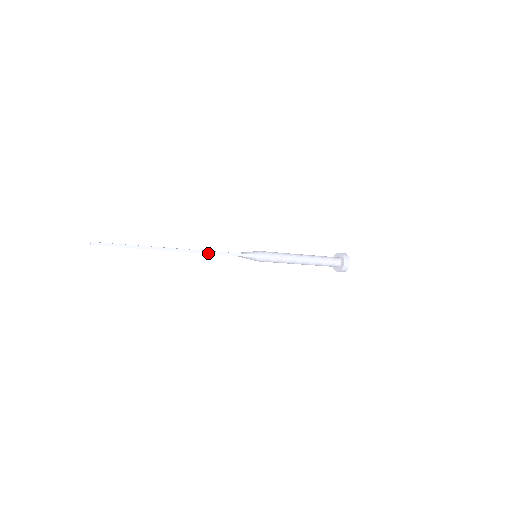
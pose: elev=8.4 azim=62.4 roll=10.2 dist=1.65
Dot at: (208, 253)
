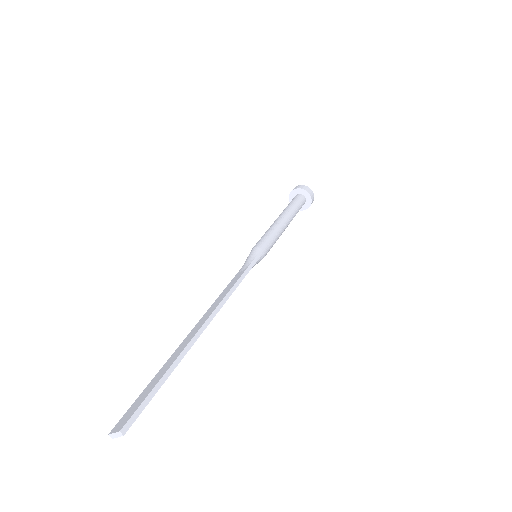
Dot at: (228, 297)
